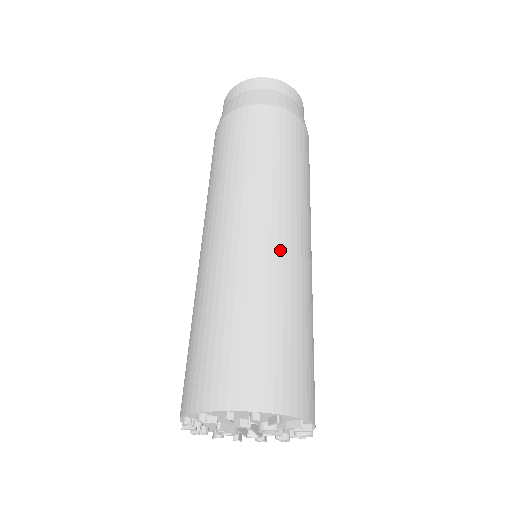
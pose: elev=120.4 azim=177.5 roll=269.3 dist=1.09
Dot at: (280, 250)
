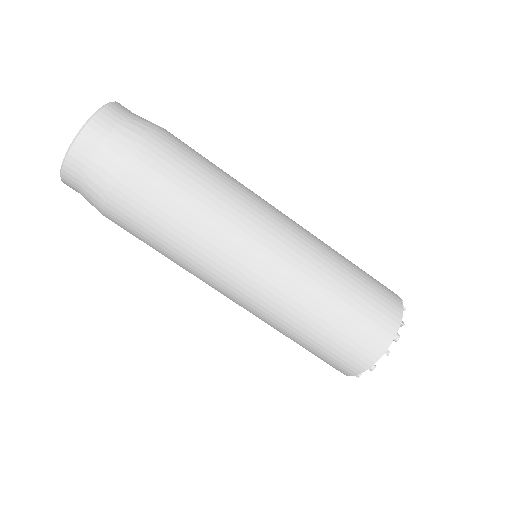
Dot at: (296, 250)
